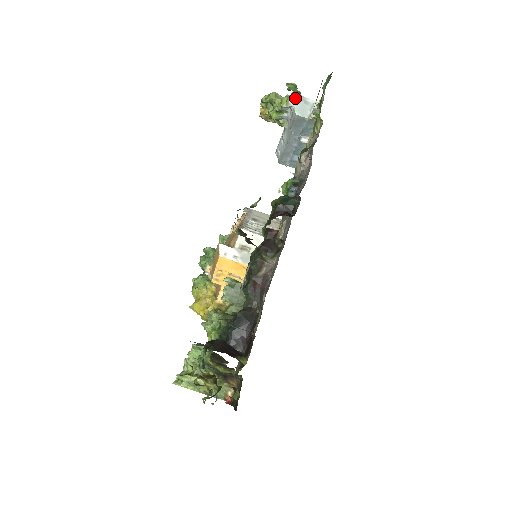
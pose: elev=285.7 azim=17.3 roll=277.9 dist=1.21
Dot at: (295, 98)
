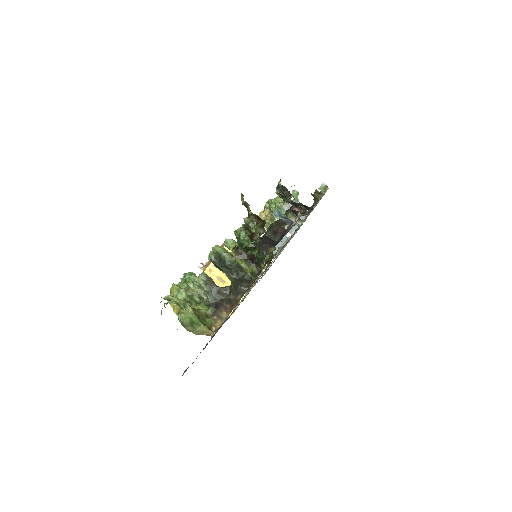
Dot at: occluded
